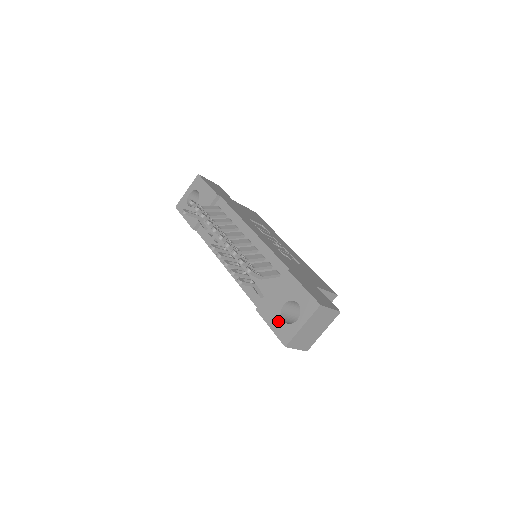
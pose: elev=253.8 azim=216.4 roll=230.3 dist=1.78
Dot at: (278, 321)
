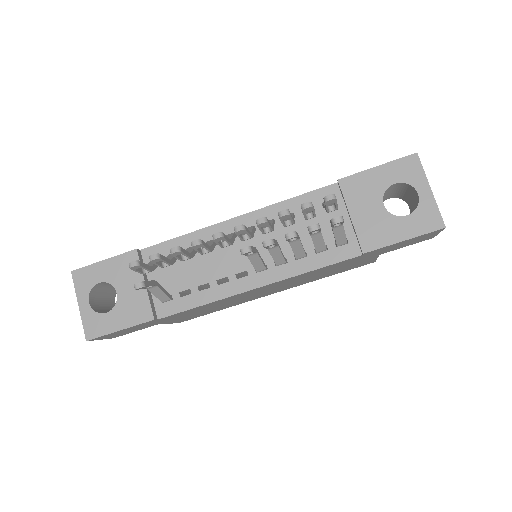
Dot at: (402, 223)
